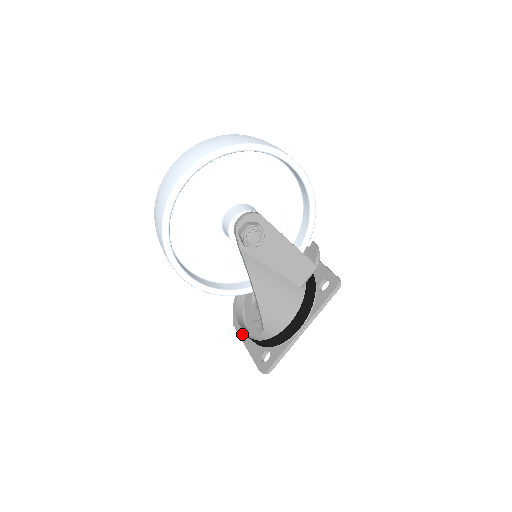
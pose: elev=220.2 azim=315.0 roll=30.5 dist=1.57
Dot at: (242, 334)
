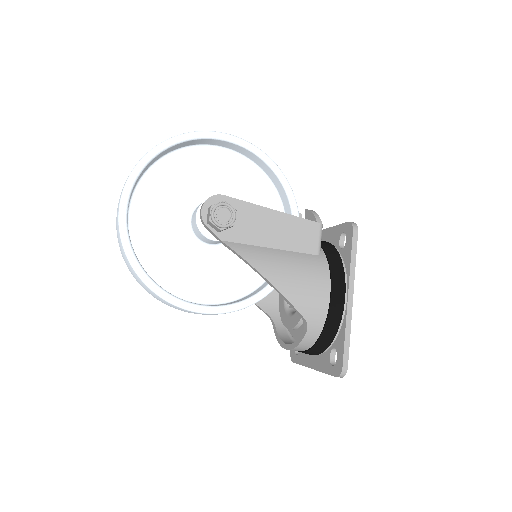
Dot at: (304, 361)
